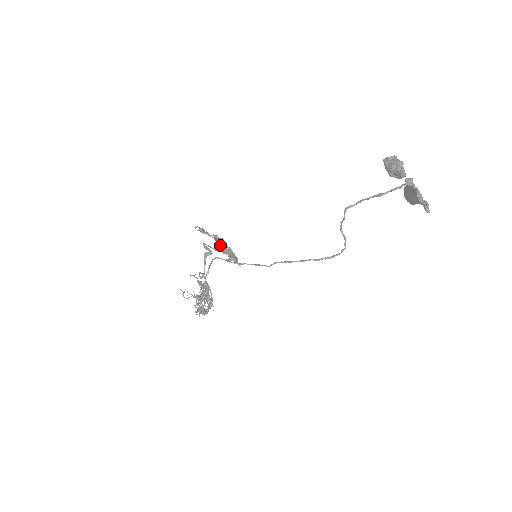
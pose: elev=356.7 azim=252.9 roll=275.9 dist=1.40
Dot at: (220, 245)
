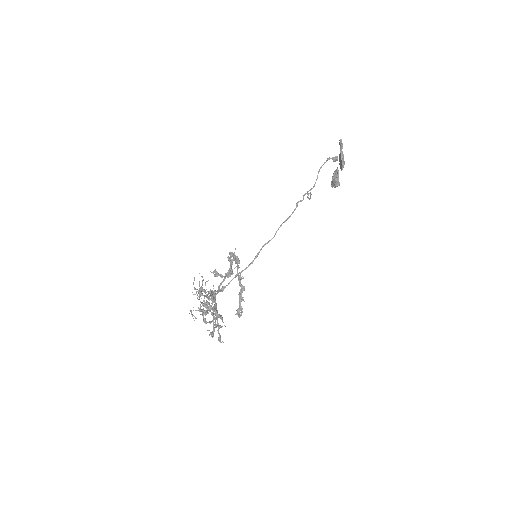
Dot at: (229, 272)
